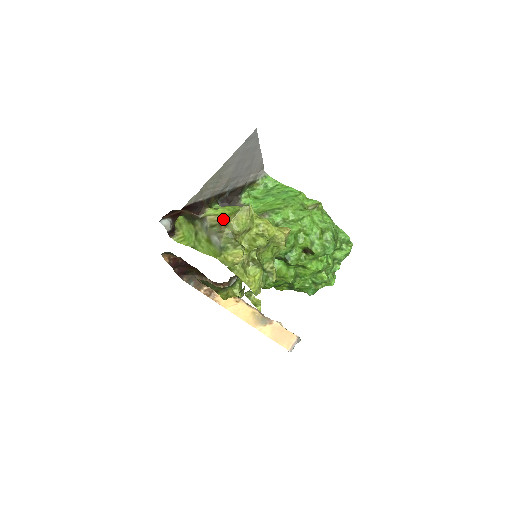
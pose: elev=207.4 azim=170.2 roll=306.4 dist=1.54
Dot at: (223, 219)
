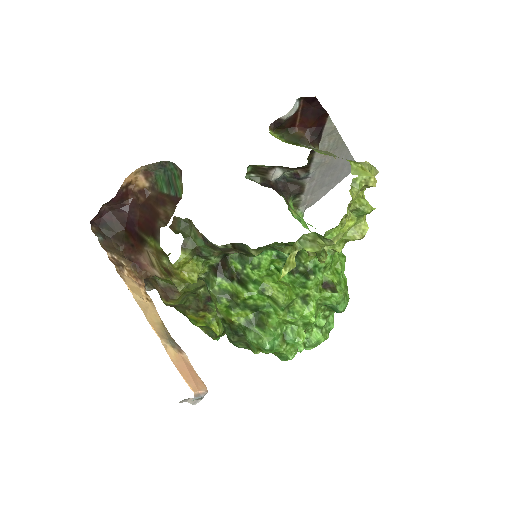
Dot at: occluded
